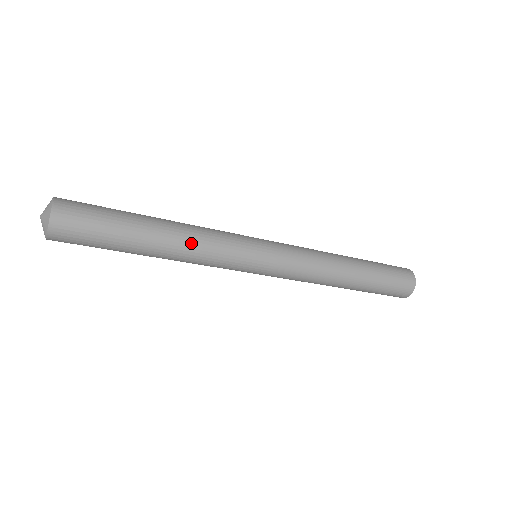
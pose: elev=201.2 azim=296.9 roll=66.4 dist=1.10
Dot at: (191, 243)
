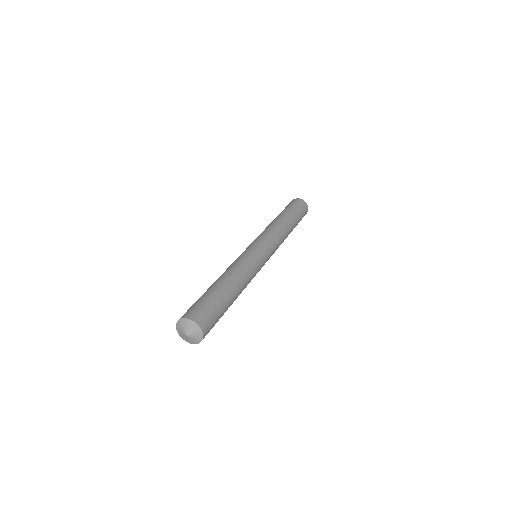
Dot at: (246, 280)
